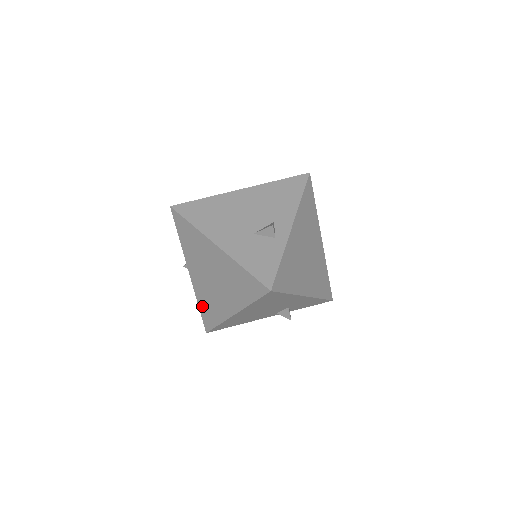
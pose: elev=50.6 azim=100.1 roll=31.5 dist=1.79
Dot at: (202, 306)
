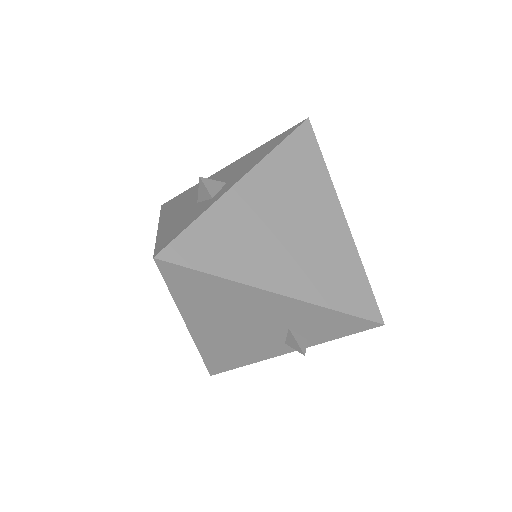
Dot at: occluded
